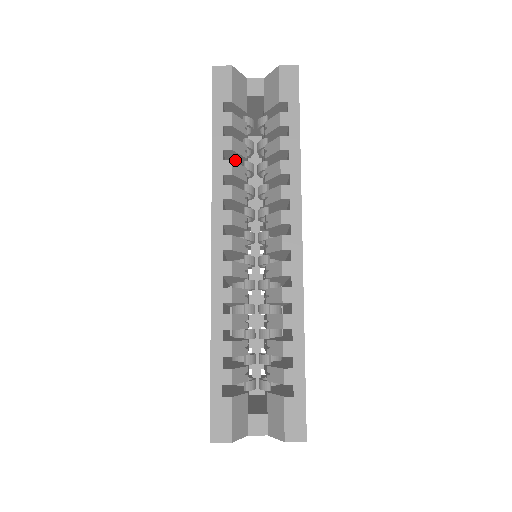
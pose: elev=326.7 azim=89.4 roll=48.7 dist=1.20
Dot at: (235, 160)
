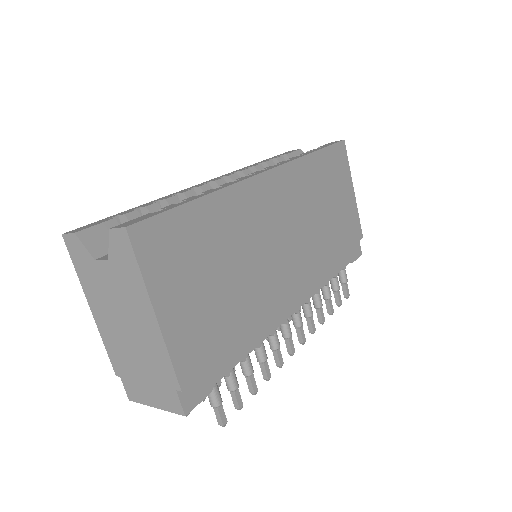
Dot at: occluded
